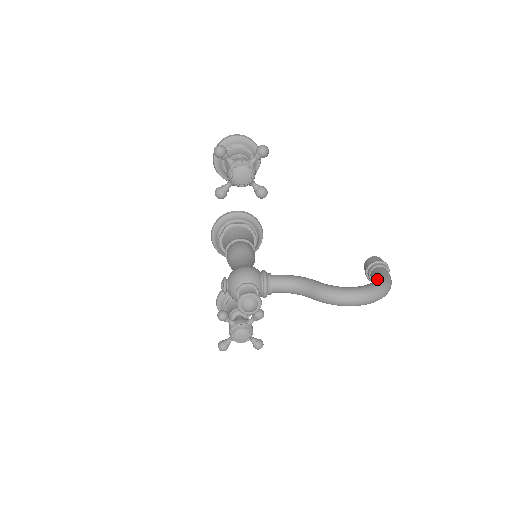
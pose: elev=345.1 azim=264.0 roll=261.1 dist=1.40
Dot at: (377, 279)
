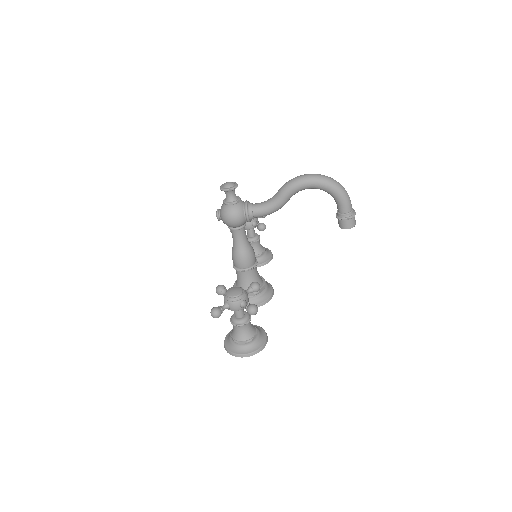
Dot at: occluded
